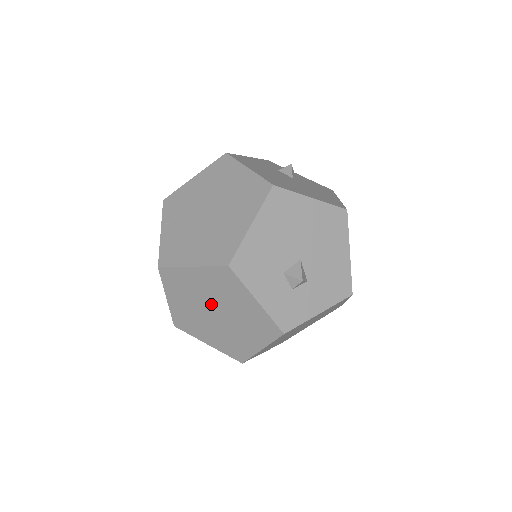
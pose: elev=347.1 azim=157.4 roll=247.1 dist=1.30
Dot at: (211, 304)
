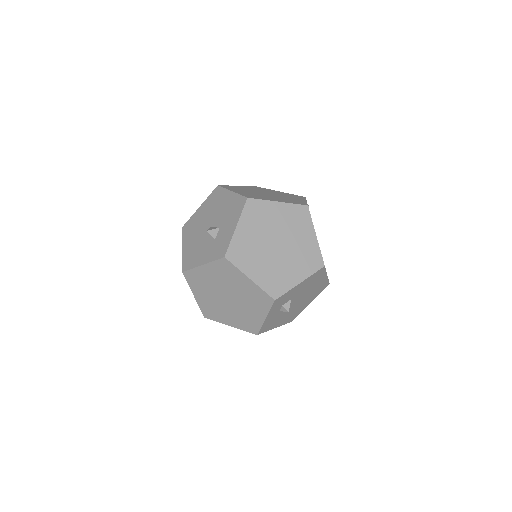
Dot at: (220, 297)
